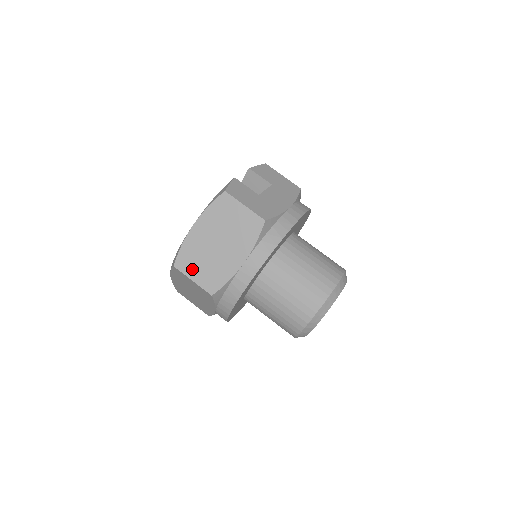
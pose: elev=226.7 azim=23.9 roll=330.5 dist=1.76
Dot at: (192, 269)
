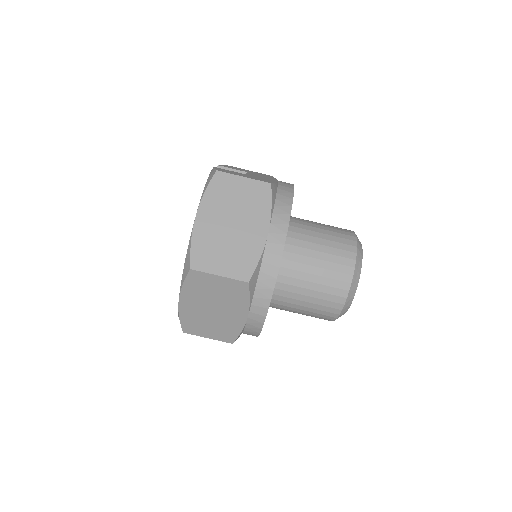
Dot at: (213, 263)
